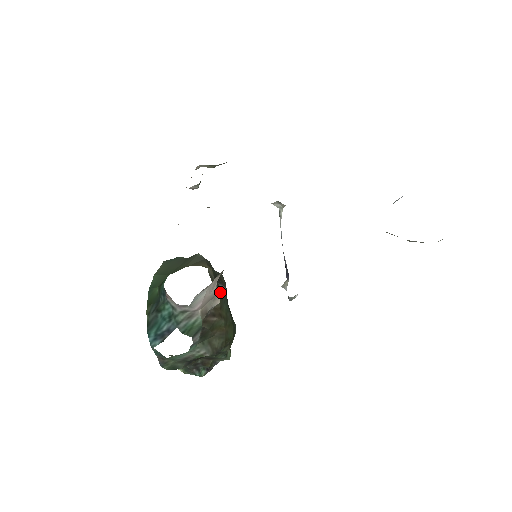
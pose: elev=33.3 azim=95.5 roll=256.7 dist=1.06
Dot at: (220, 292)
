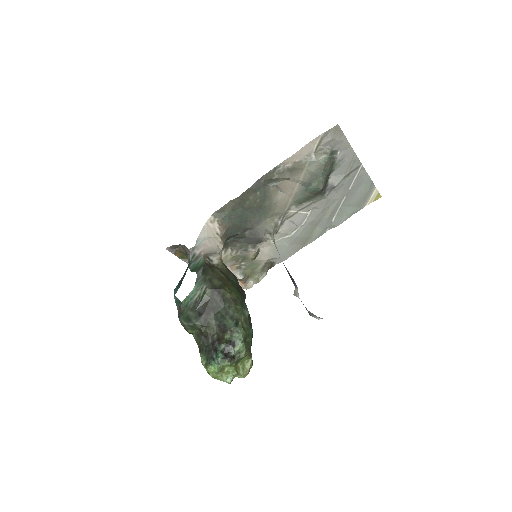
Dot at: (228, 269)
